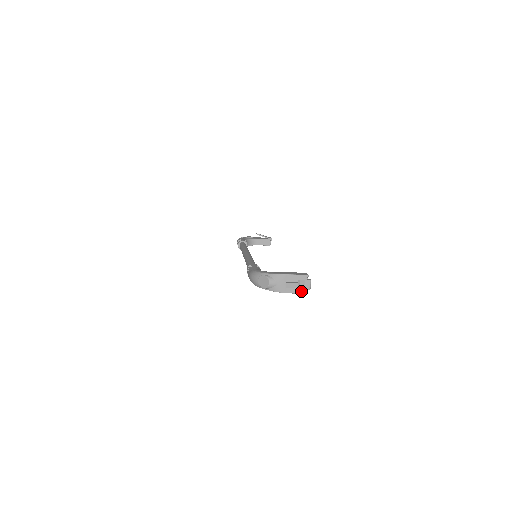
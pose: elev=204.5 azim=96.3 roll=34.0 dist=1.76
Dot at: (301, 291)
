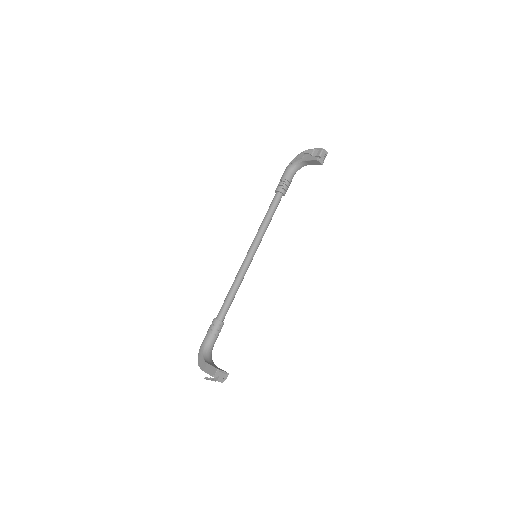
Dot at: occluded
